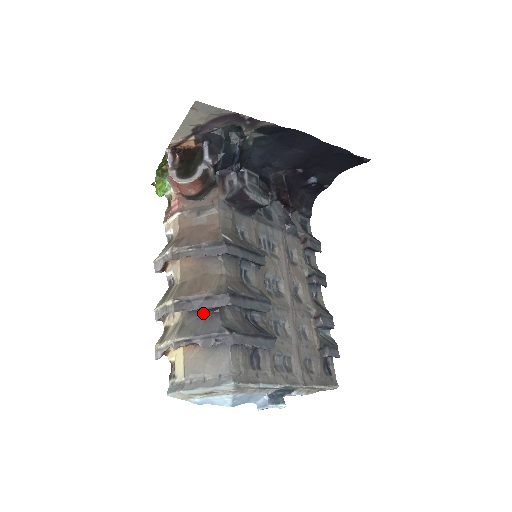
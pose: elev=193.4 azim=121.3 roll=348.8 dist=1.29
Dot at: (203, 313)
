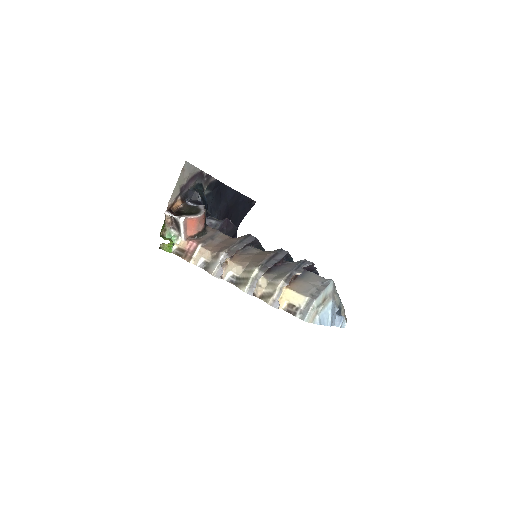
Dot at: (278, 267)
